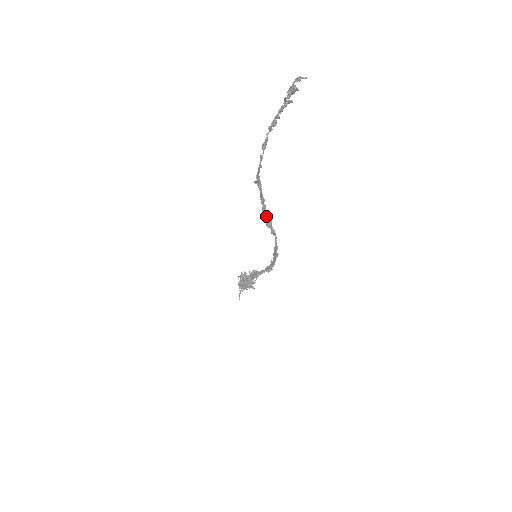
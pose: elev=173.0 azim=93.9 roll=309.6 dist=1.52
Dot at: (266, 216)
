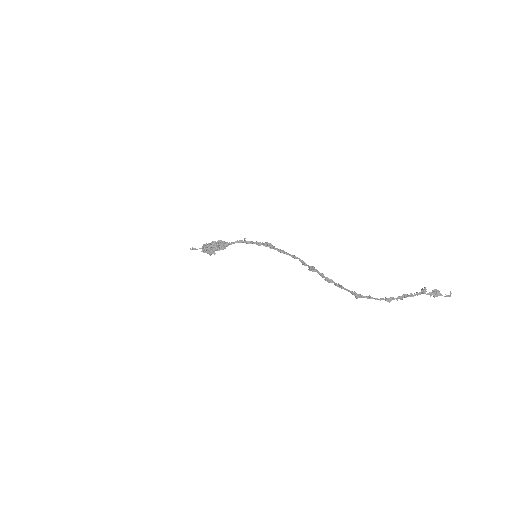
Dot at: (322, 276)
